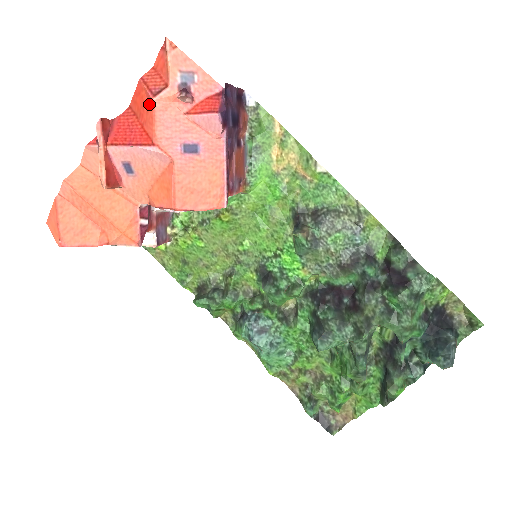
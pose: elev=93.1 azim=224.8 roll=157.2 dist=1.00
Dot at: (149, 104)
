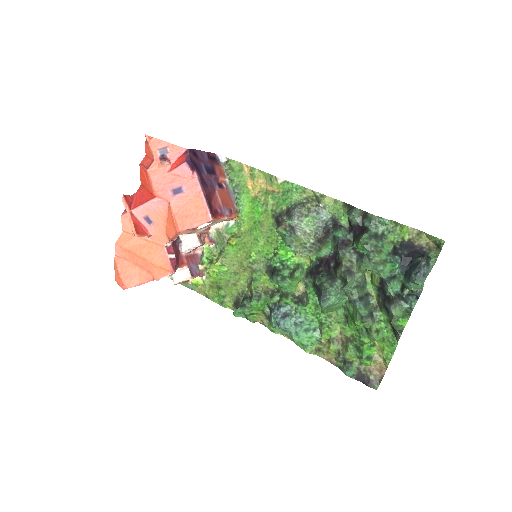
Dot at: (147, 175)
